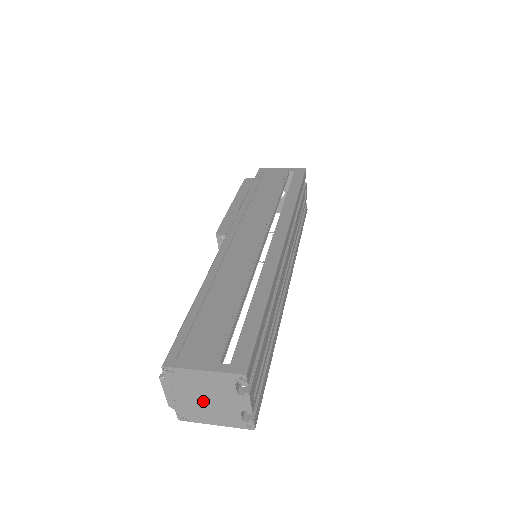
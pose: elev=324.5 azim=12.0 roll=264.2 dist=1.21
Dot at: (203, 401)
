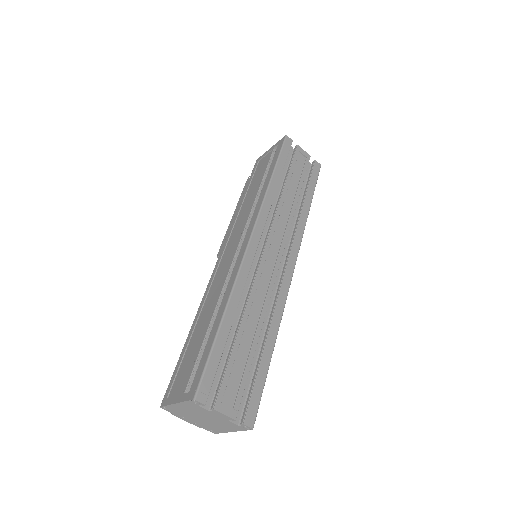
Dot at: (205, 420)
